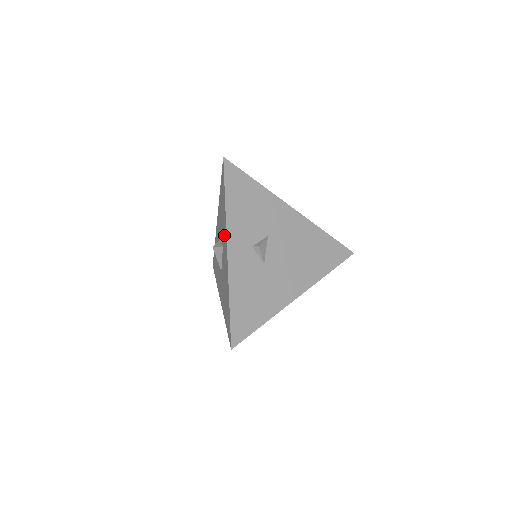
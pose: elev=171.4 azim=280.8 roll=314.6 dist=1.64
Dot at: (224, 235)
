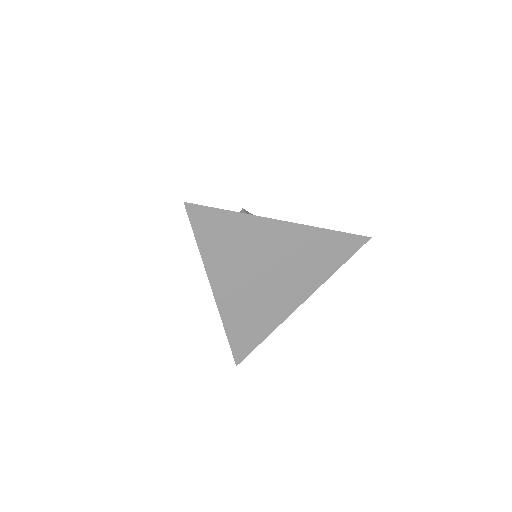
Dot at: occluded
